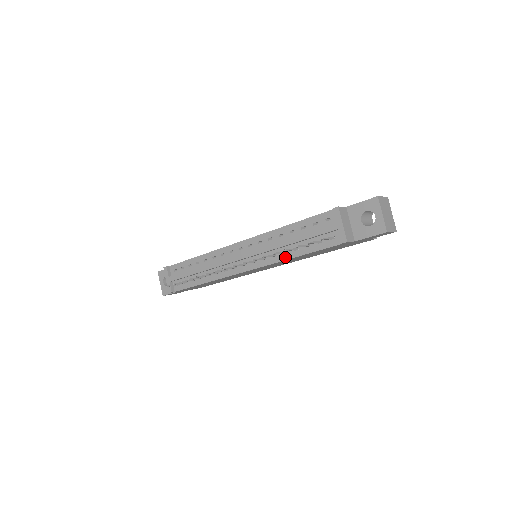
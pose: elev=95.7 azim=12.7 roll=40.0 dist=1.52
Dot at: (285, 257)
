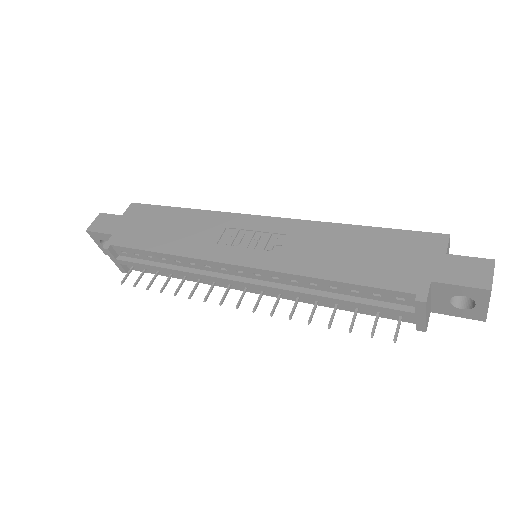
Dot at: (318, 303)
